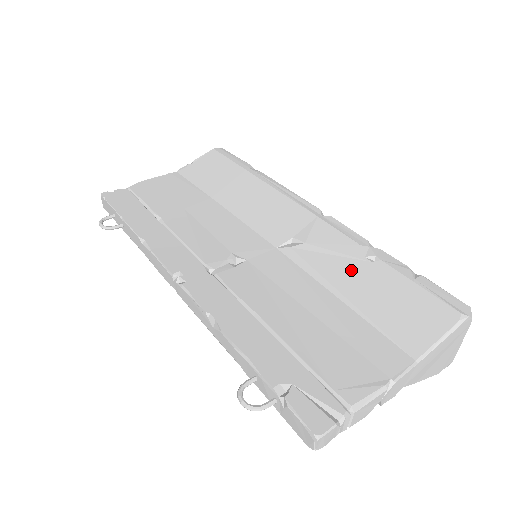
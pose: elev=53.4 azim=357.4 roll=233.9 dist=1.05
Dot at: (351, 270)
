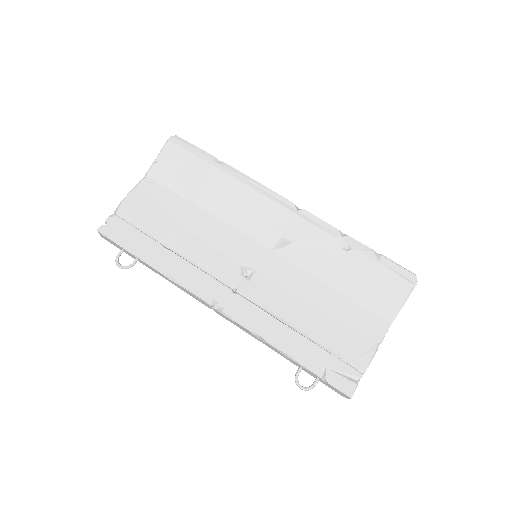
Dot at: (334, 262)
